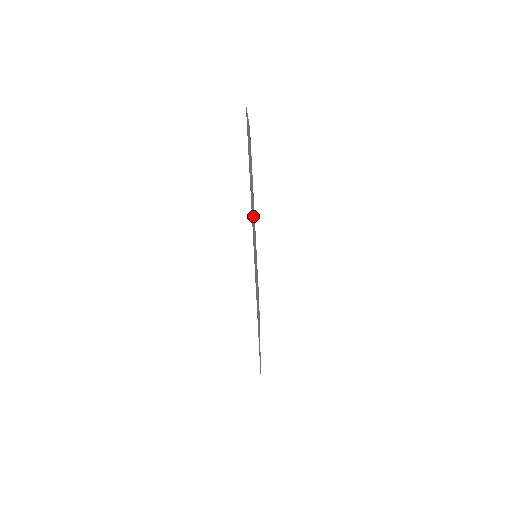
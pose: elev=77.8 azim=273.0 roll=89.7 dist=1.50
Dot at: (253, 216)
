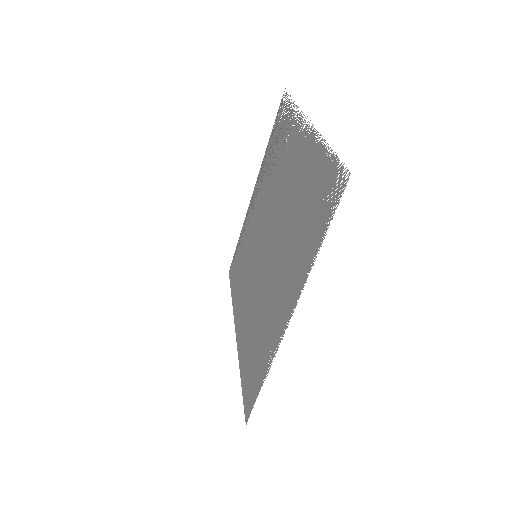
Dot at: (276, 231)
